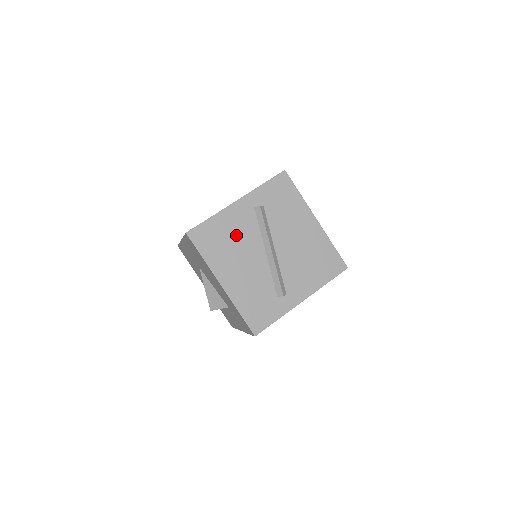
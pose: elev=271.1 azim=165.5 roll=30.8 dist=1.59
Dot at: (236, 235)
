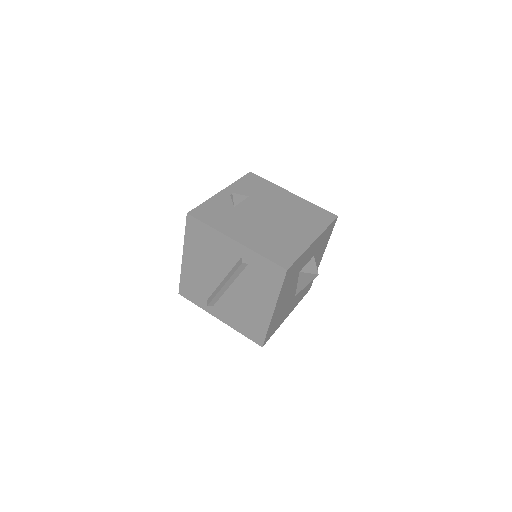
Dot at: (215, 252)
